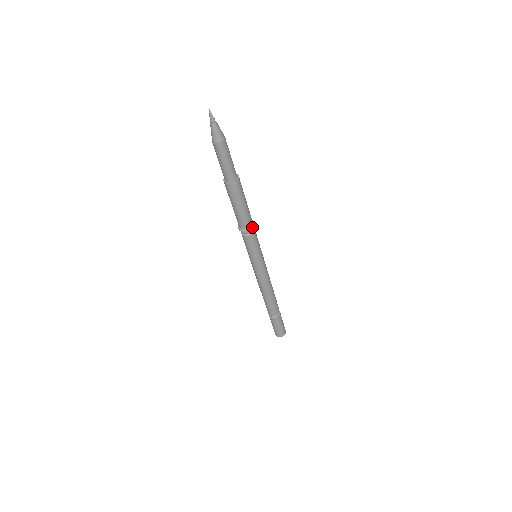
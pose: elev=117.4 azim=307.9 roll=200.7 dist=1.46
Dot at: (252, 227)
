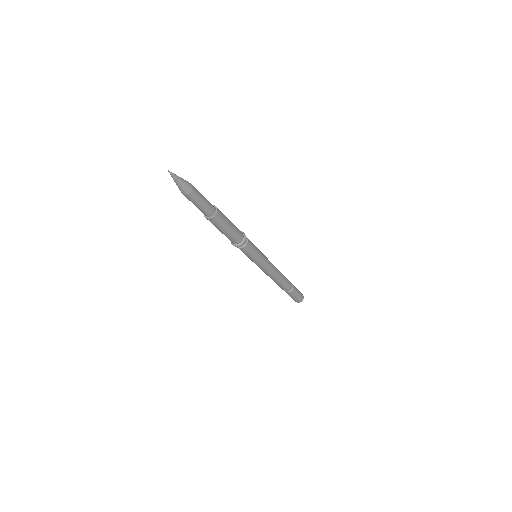
Dot at: (244, 240)
